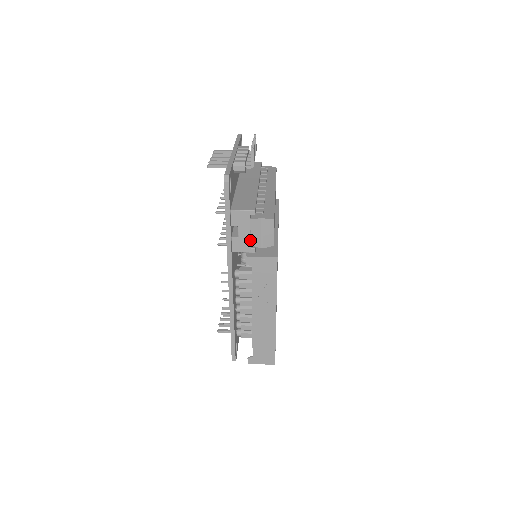
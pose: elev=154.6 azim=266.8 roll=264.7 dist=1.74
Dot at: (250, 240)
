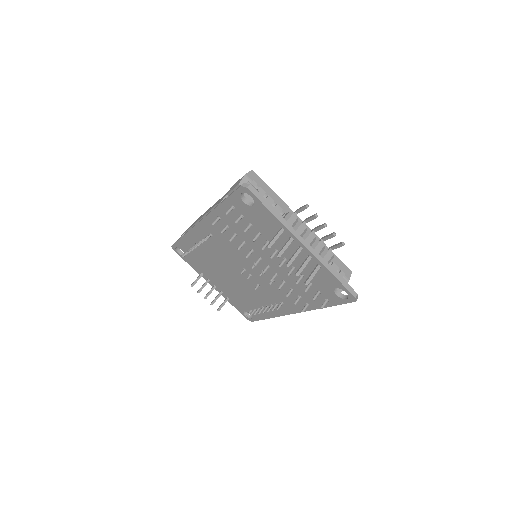
Dot at: occluded
